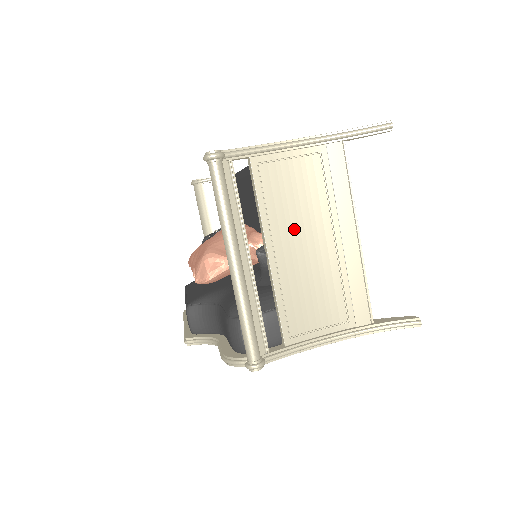
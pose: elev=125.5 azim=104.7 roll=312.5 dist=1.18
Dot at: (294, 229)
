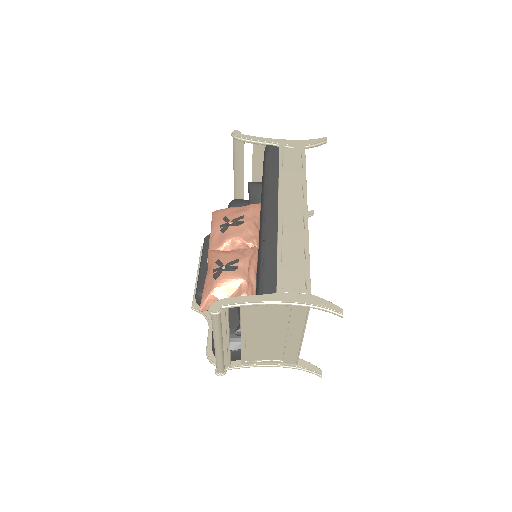
Dot at: (262, 330)
